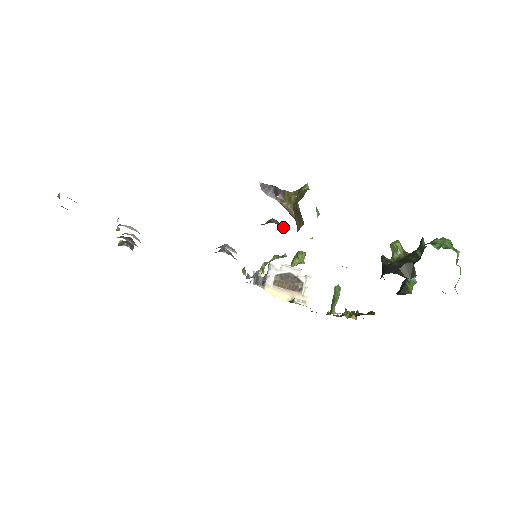
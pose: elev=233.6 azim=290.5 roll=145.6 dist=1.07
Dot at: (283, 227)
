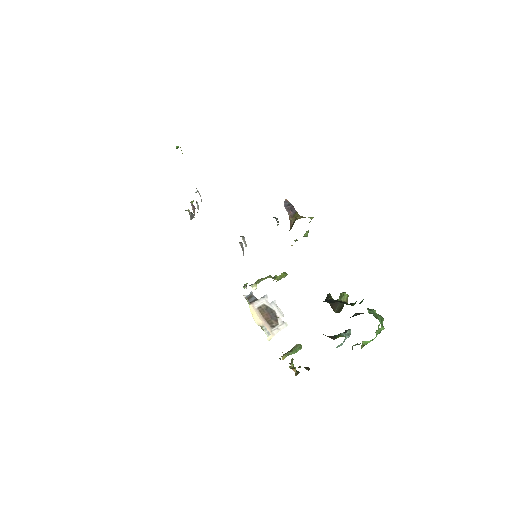
Dot at: occluded
